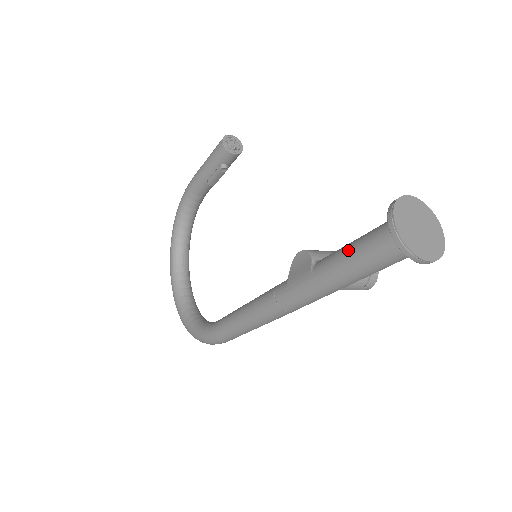
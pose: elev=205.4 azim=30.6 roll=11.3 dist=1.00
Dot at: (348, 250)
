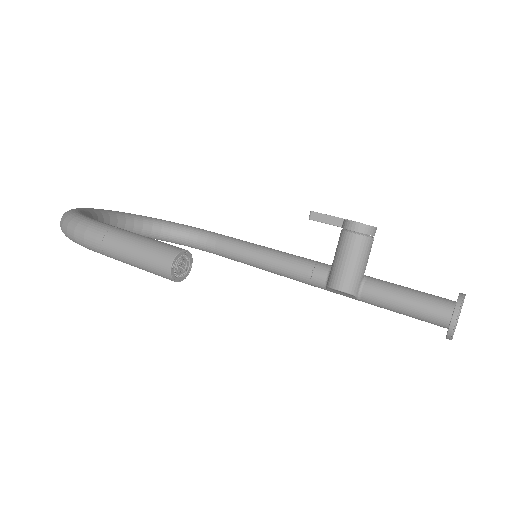
Dot at: occluded
